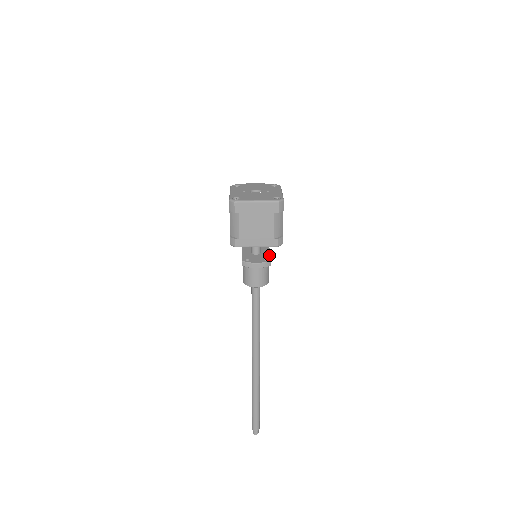
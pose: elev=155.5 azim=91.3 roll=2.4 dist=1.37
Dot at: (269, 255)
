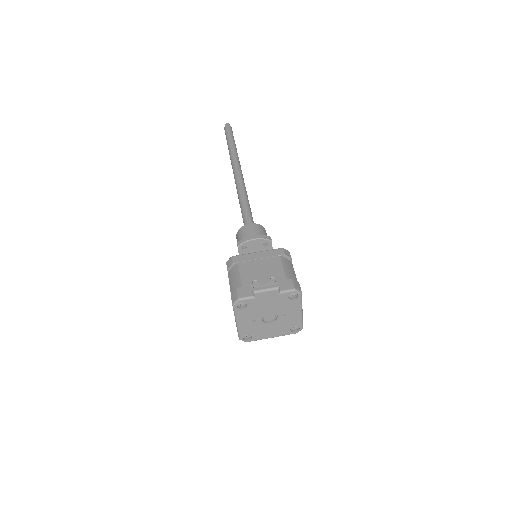
Dot at: occluded
